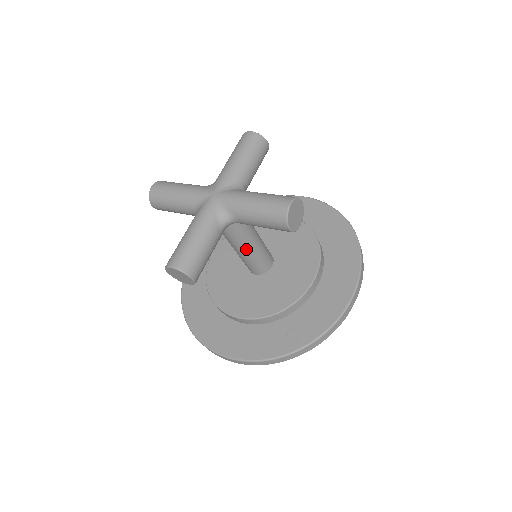
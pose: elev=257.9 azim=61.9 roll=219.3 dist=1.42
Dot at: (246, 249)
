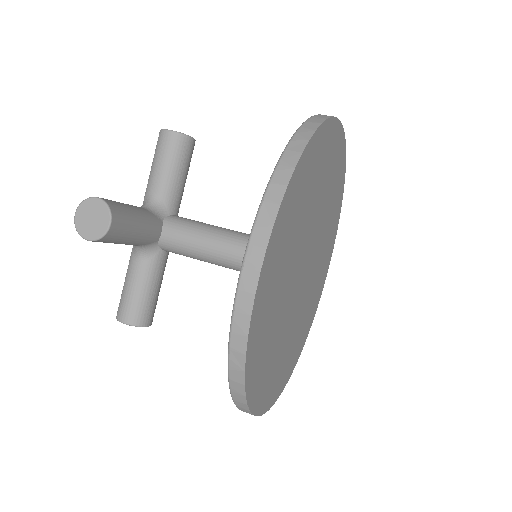
Dot at: (213, 234)
